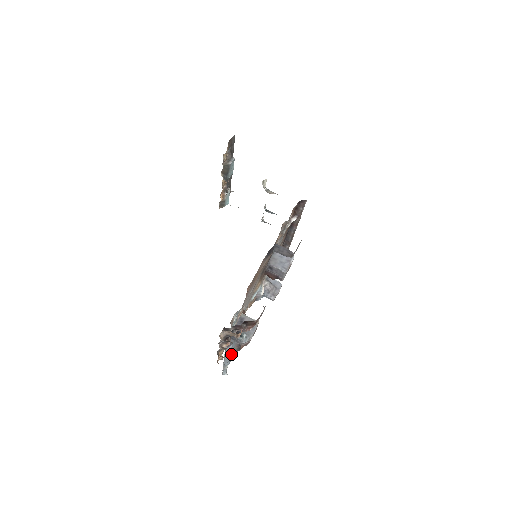
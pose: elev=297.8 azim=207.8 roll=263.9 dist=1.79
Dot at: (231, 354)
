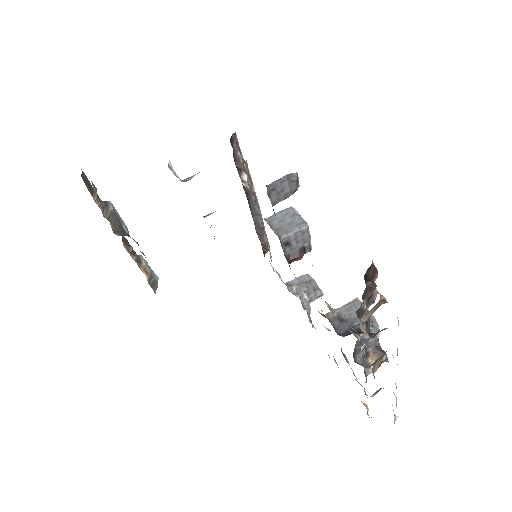
Dot at: occluded
